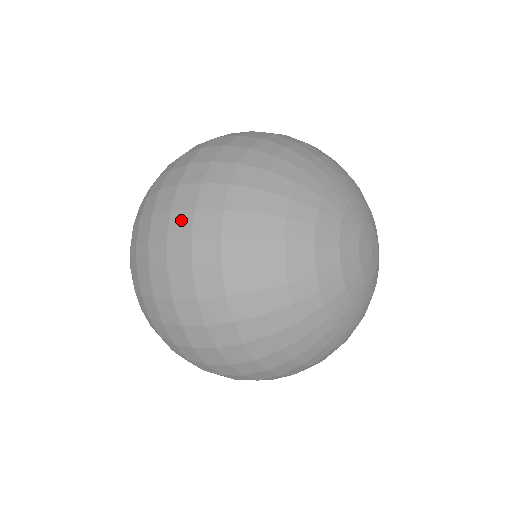
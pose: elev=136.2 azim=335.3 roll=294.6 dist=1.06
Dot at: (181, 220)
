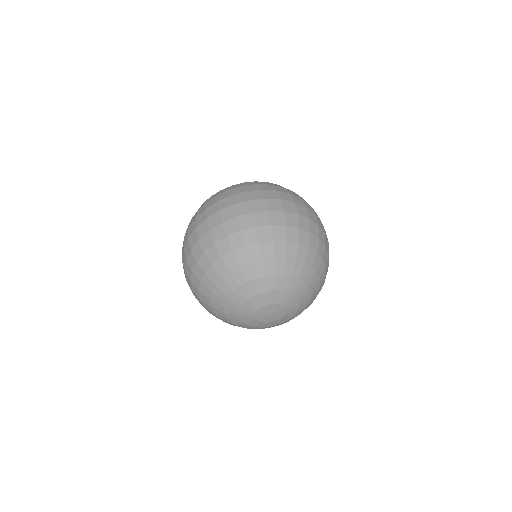
Dot at: (204, 228)
